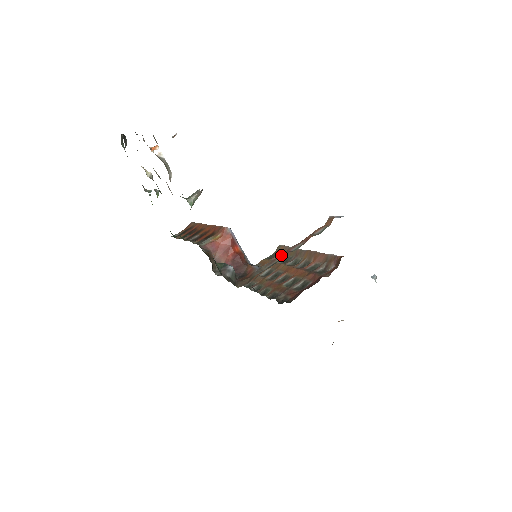
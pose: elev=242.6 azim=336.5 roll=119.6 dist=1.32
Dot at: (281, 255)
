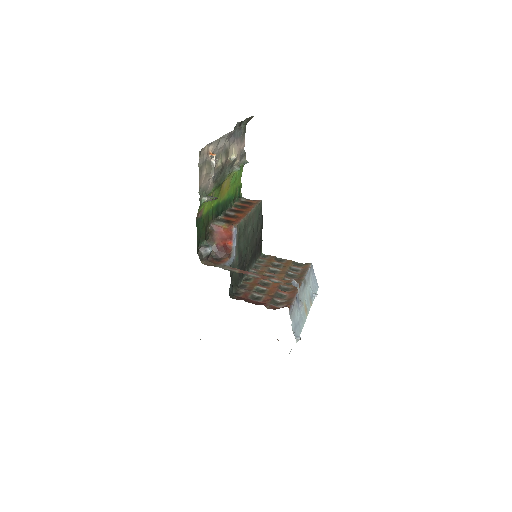
Dot at: (241, 270)
